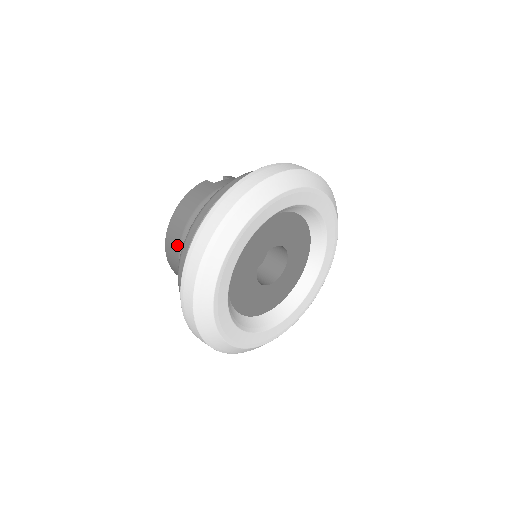
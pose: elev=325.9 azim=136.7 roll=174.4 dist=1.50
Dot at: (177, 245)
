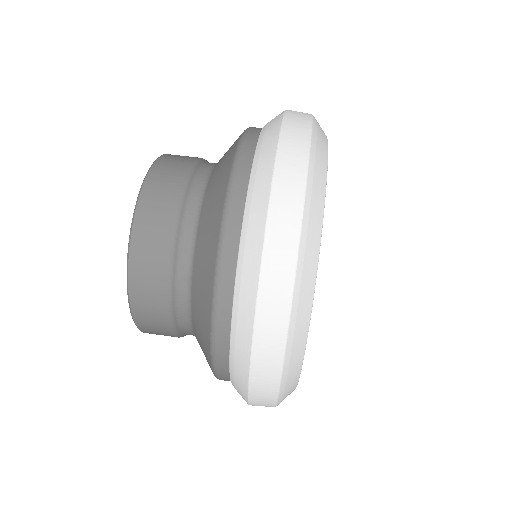
Dot at: (167, 231)
